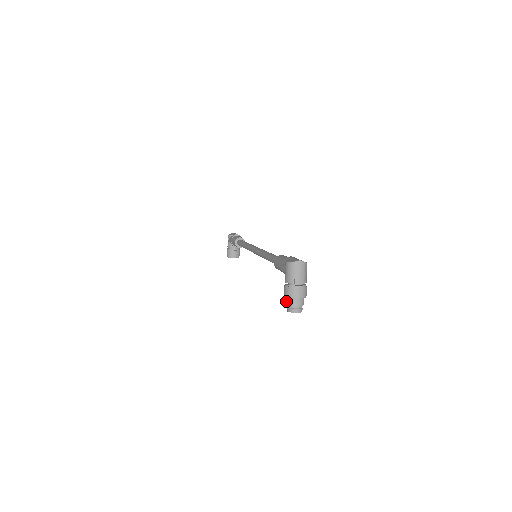
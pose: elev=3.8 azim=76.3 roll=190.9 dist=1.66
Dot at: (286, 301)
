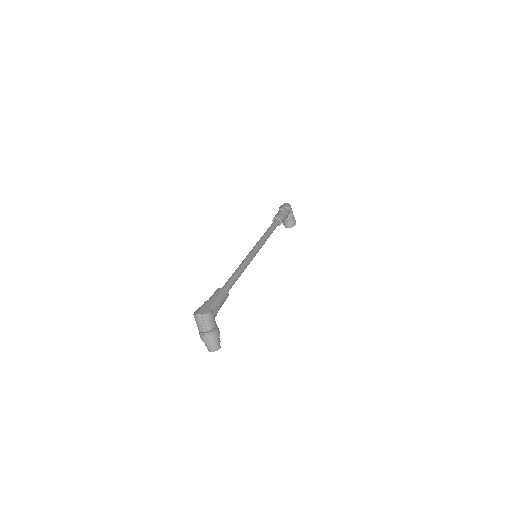
Dot at: occluded
